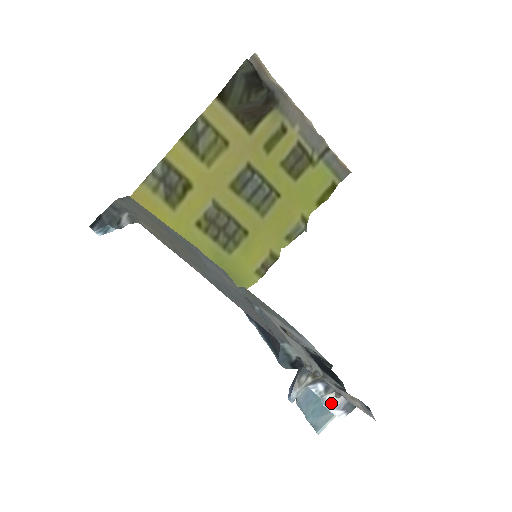
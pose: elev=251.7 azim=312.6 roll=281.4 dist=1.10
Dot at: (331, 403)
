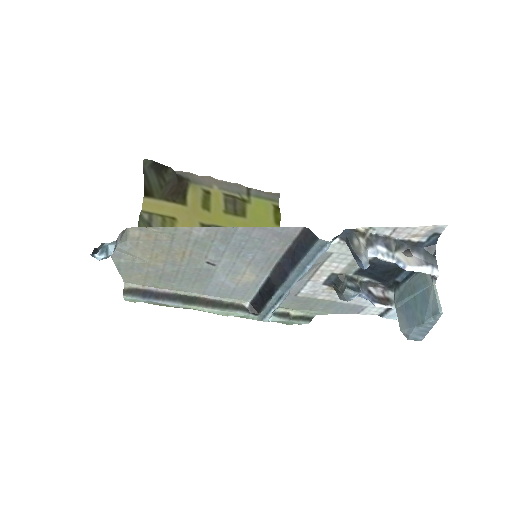
Dot at: (409, 262)
